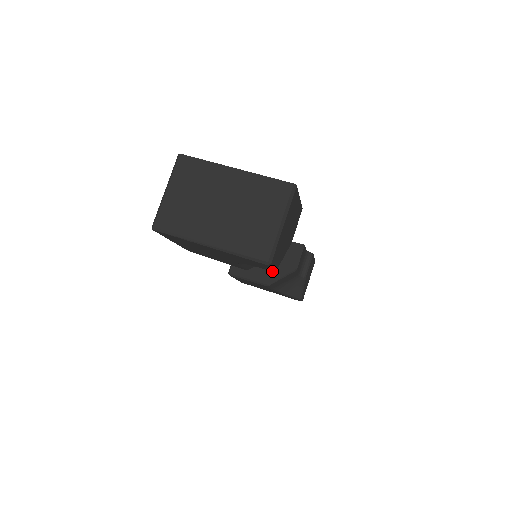
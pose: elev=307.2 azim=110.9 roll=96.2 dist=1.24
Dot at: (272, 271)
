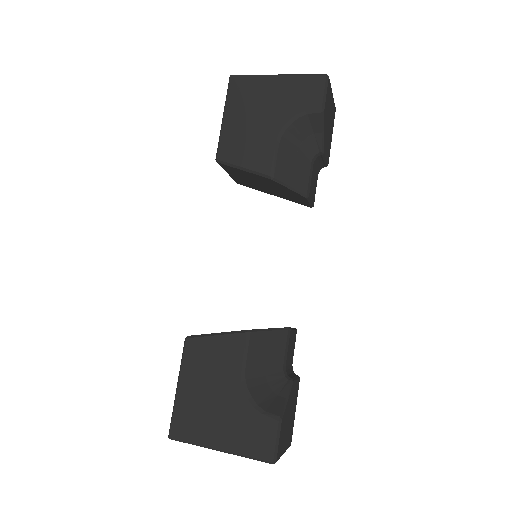
Dot at: occluded
